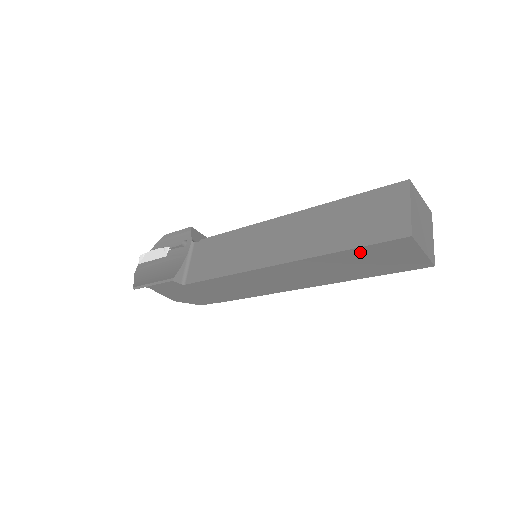
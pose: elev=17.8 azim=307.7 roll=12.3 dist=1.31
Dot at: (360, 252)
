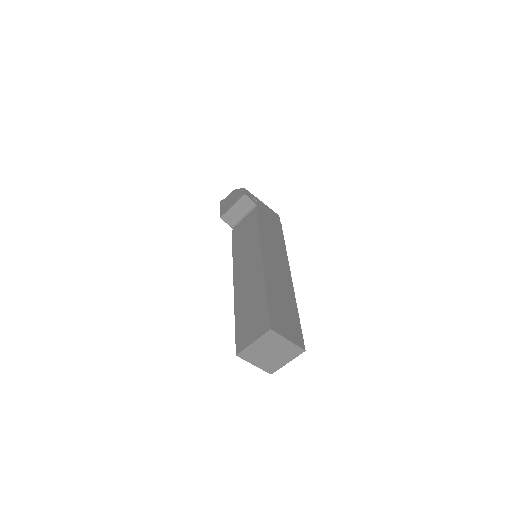
Dot at: occluded
